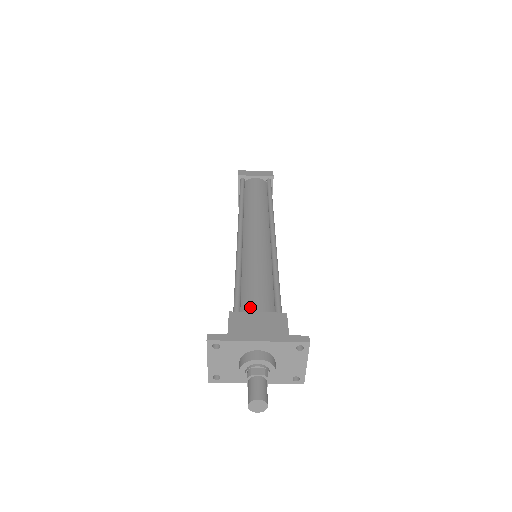
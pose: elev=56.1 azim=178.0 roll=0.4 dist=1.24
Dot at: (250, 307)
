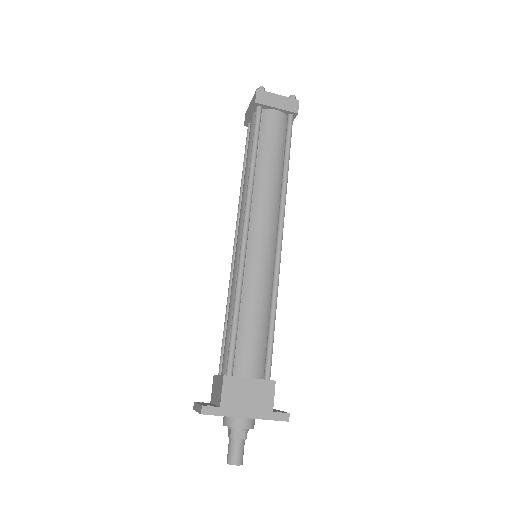
Dot at: (243, 365)
